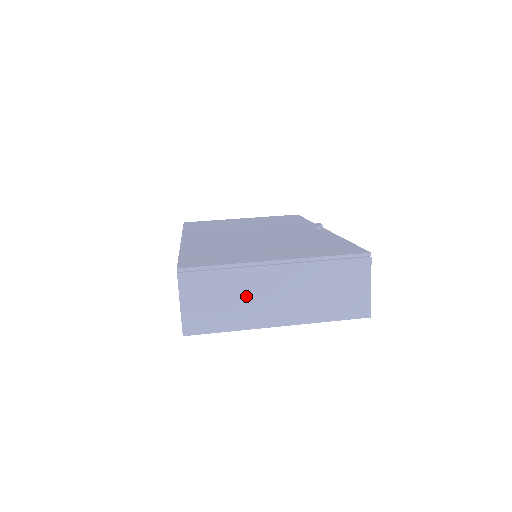
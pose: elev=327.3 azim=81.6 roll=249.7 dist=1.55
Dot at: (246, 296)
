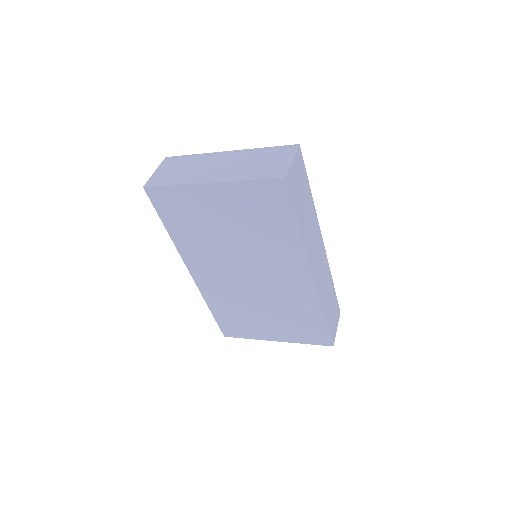
Dot at: (197, 168)
